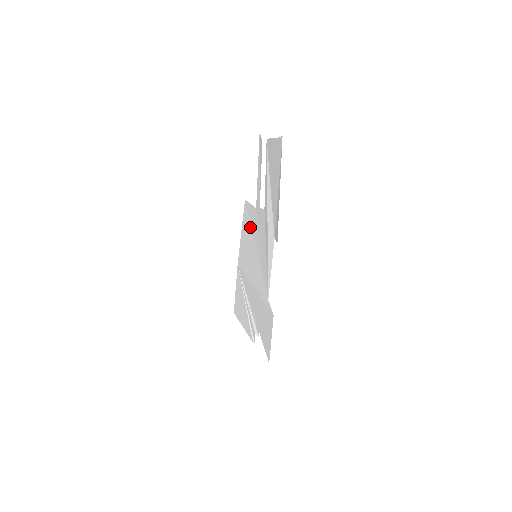
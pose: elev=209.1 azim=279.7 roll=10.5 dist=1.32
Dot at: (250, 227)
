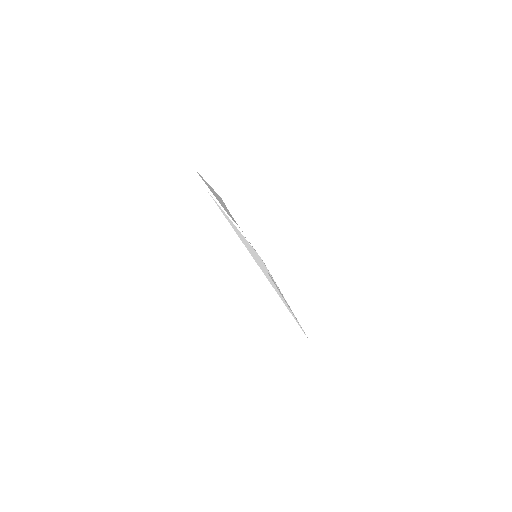
Dot at: occluded
